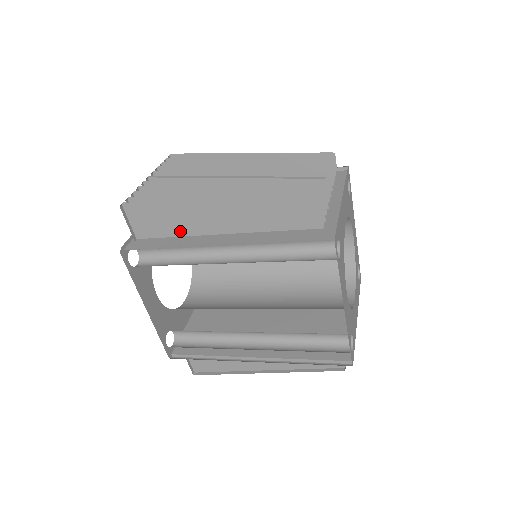
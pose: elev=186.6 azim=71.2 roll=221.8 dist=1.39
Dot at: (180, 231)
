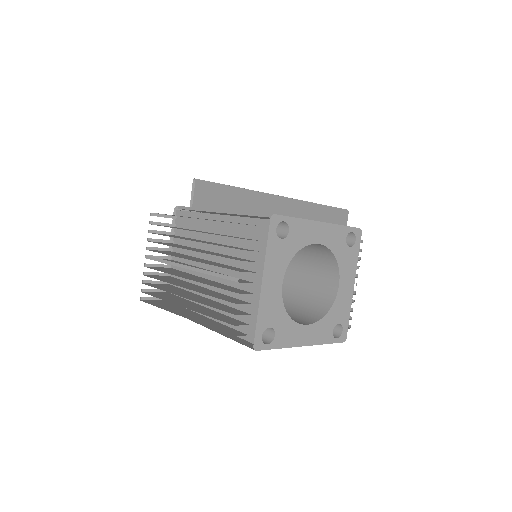
Dot at: occluded
